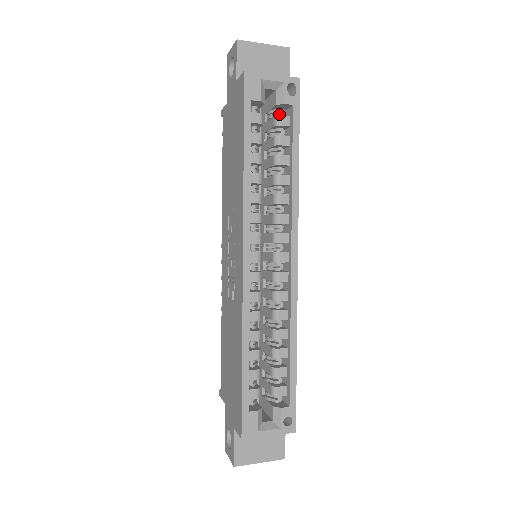
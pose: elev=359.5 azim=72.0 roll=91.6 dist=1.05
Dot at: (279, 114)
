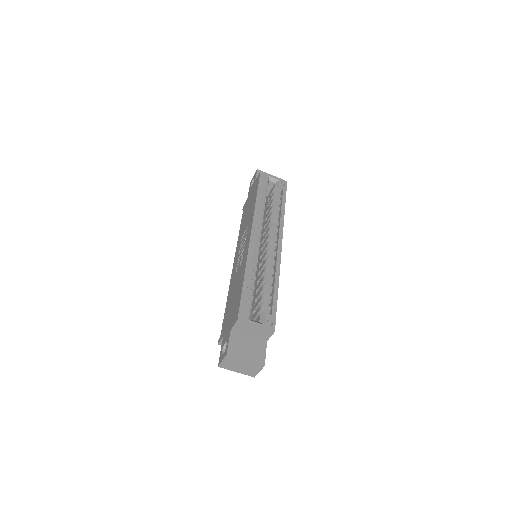
Dot at: occluded
